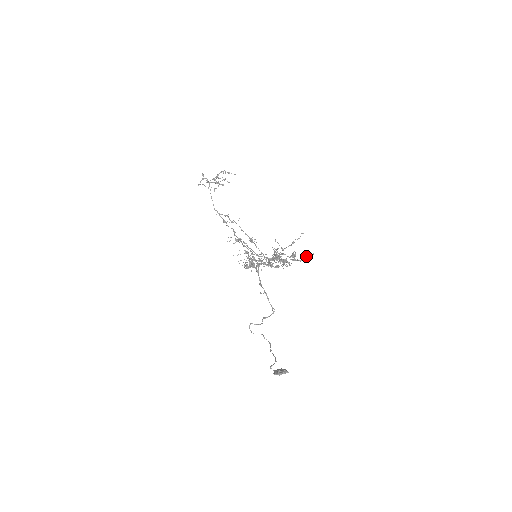
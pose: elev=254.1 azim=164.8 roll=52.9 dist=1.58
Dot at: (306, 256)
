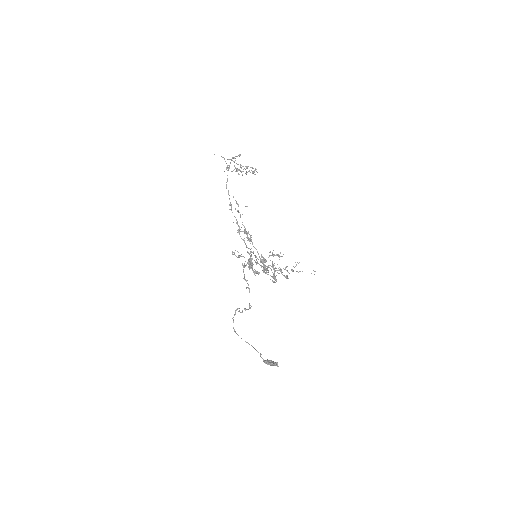
Dot at: occluded
